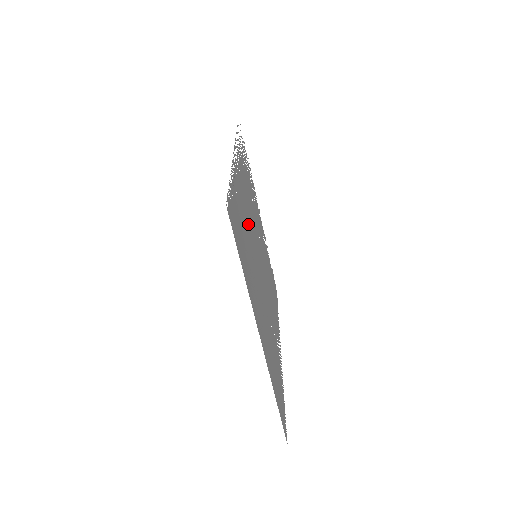
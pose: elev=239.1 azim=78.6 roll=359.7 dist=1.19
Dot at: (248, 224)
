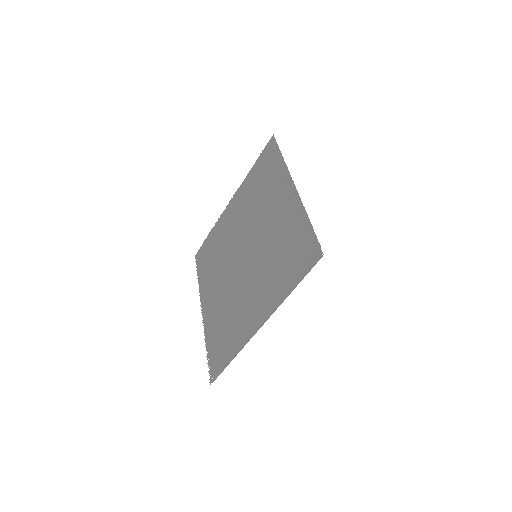
Dot at: (272, 238)
